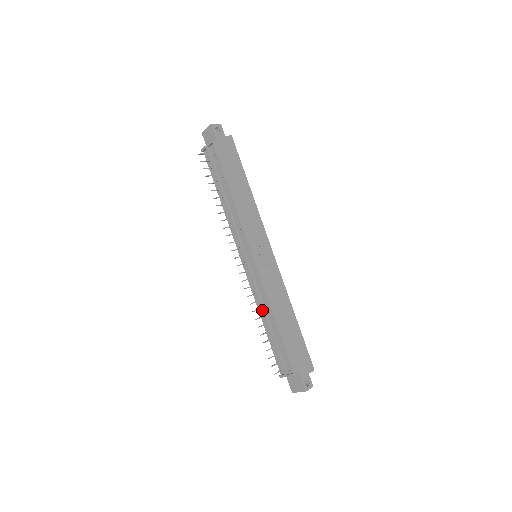
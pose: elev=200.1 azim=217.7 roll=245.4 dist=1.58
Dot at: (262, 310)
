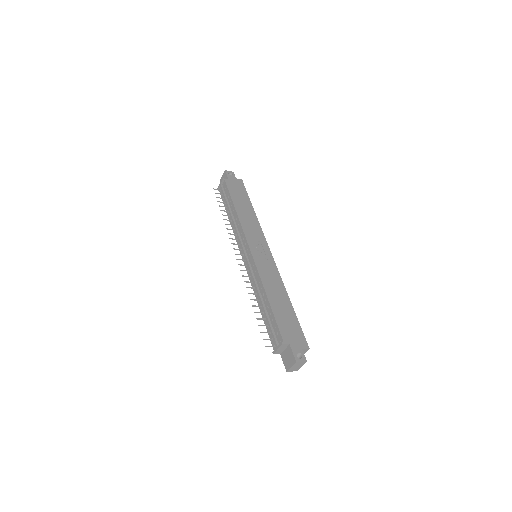
Dot at: (257, 292)
